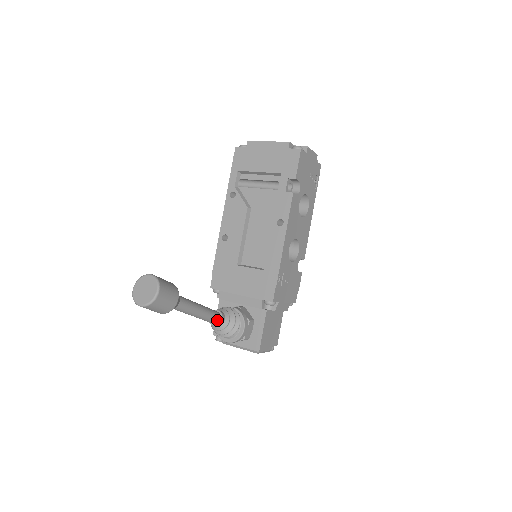
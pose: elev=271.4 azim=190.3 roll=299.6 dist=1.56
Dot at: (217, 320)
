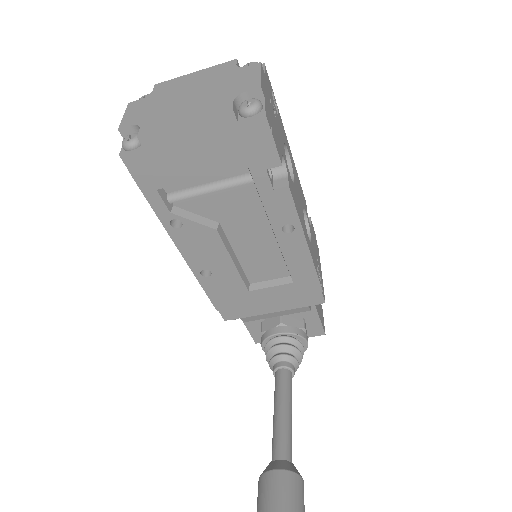
Dot at: (291, 379)
